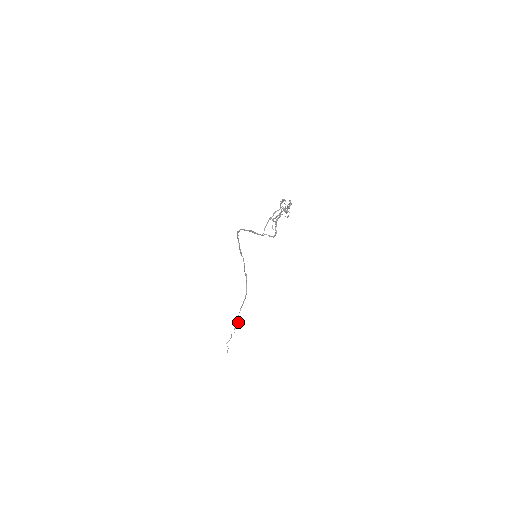
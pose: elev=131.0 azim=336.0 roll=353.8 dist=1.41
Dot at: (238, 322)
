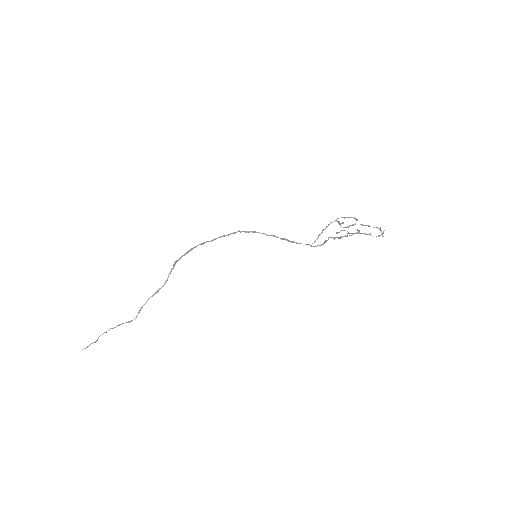
Dot at: occluded
